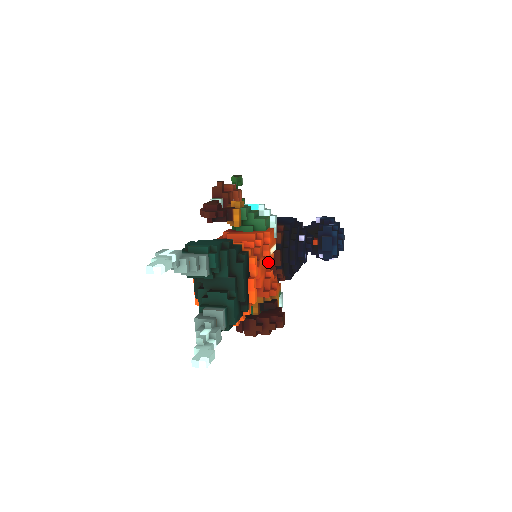
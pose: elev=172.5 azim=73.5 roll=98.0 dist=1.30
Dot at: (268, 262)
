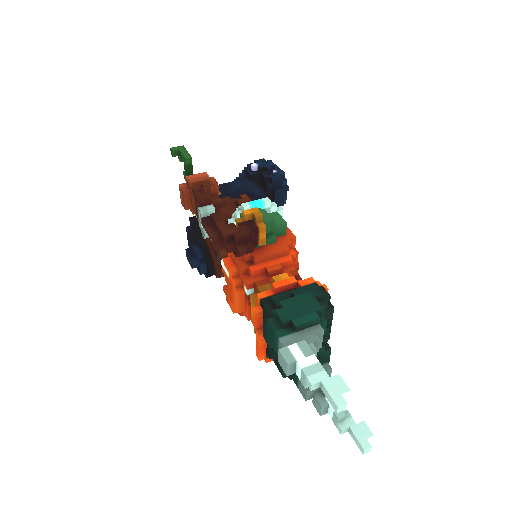
Dot at: occluded
